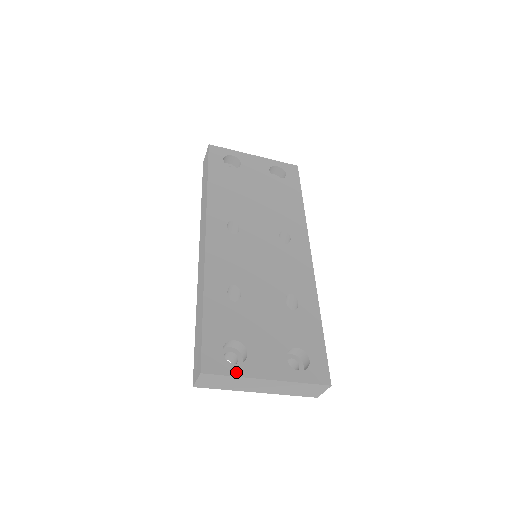
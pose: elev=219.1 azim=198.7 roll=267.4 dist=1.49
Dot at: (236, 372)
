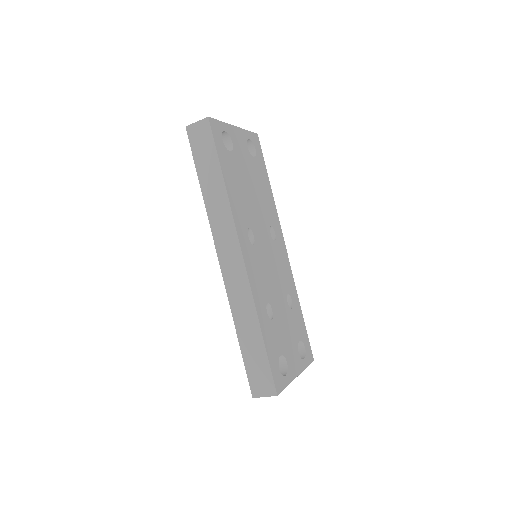
Dot at: (288, 382)
